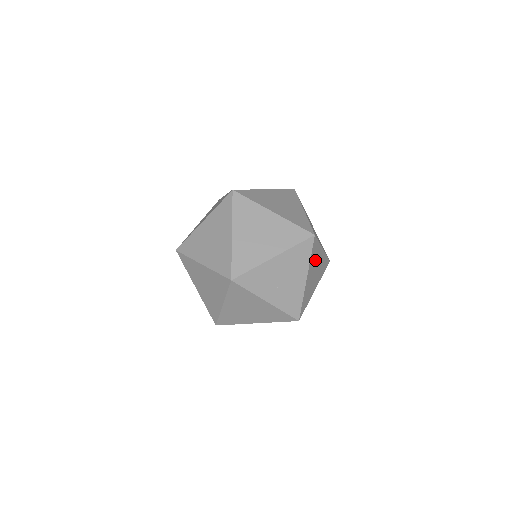
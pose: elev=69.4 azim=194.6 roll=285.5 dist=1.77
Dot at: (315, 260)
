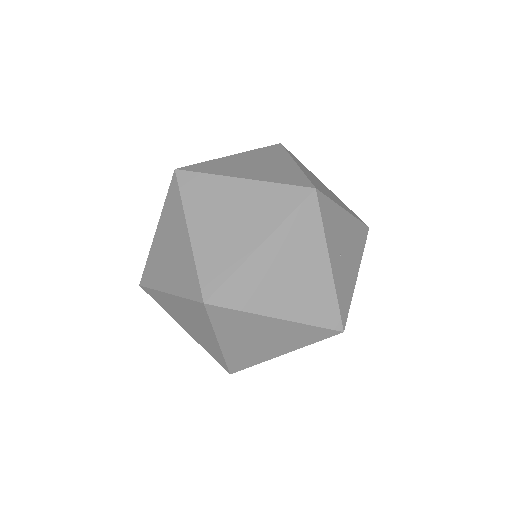
Dot at: occluded
